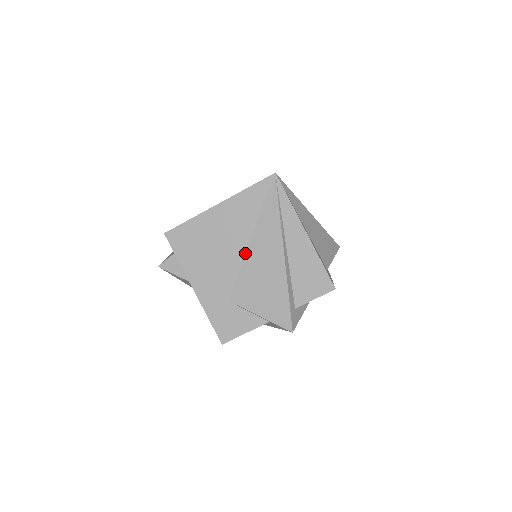
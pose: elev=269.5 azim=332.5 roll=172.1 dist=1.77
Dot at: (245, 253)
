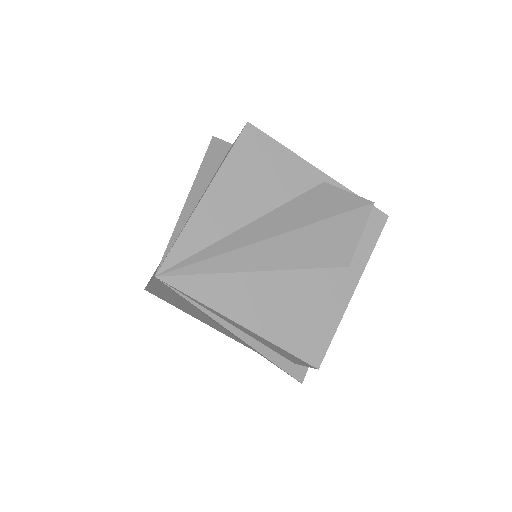
Dot at: (211, 319)
